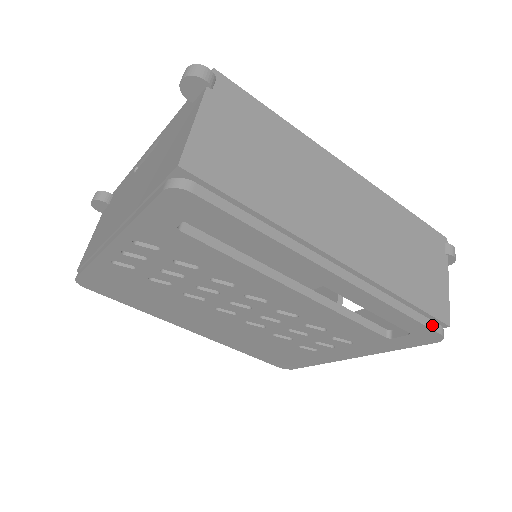
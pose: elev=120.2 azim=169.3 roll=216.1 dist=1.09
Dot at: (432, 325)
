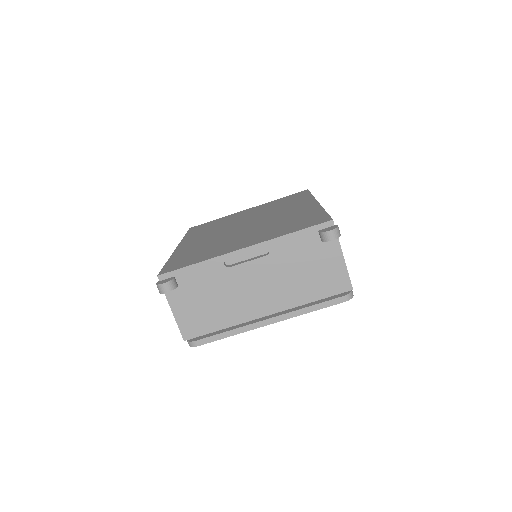
Dot at: occluded
